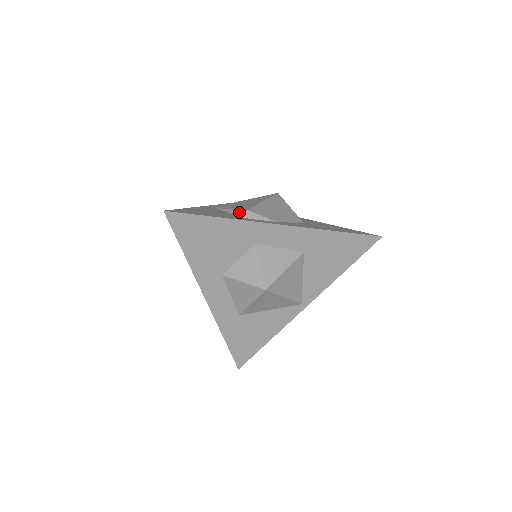
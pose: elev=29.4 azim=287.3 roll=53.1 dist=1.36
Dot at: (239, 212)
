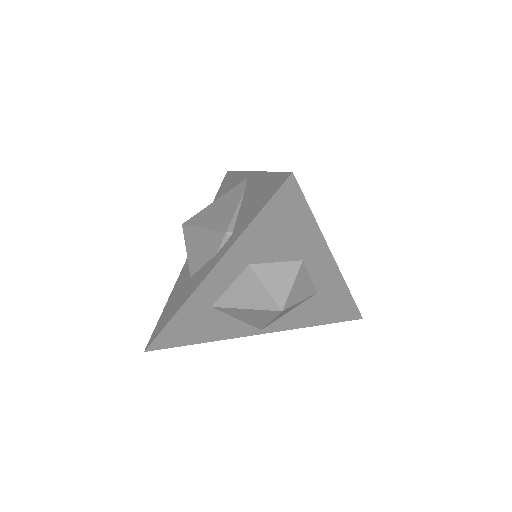
Dot at: occluded
